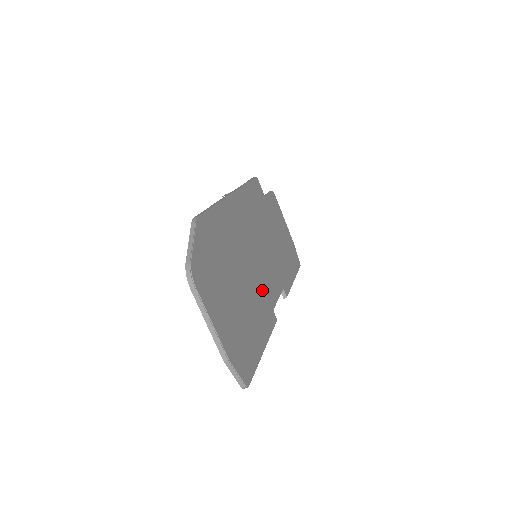
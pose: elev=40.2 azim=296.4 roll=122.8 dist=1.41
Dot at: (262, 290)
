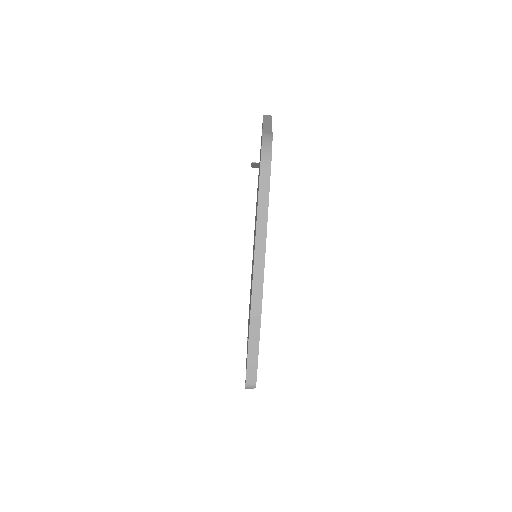
Dot at: occluded
